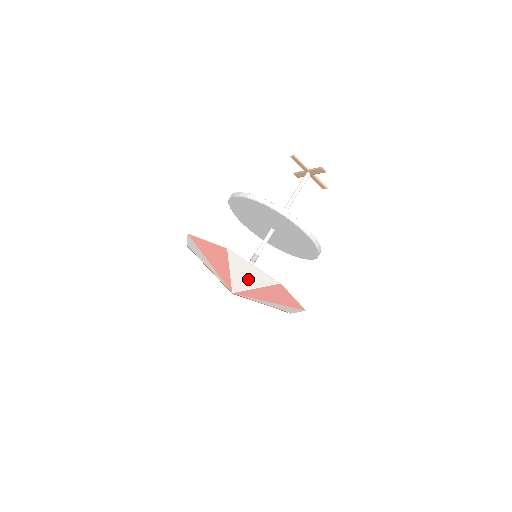
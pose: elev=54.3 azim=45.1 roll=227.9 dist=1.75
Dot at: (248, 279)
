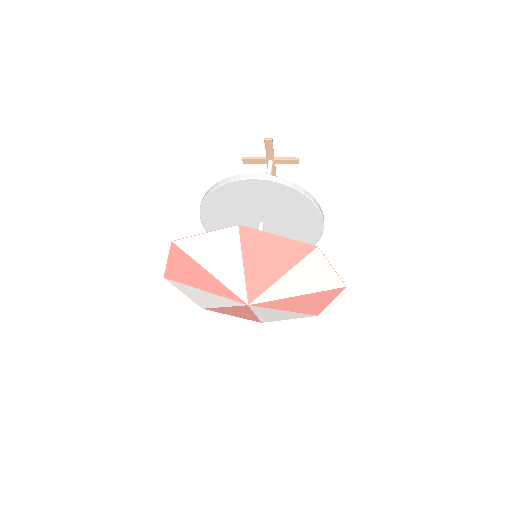
Dot at: (302, 284)
